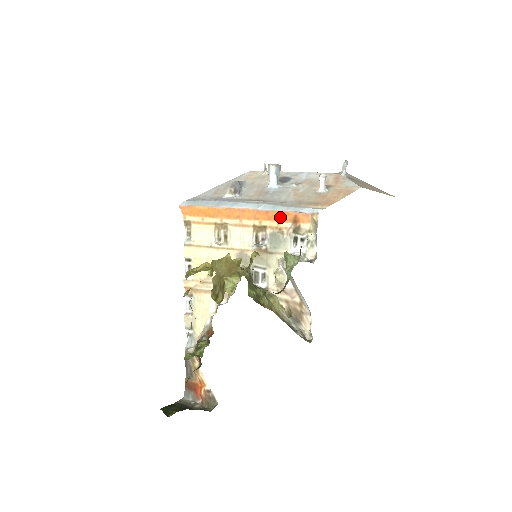
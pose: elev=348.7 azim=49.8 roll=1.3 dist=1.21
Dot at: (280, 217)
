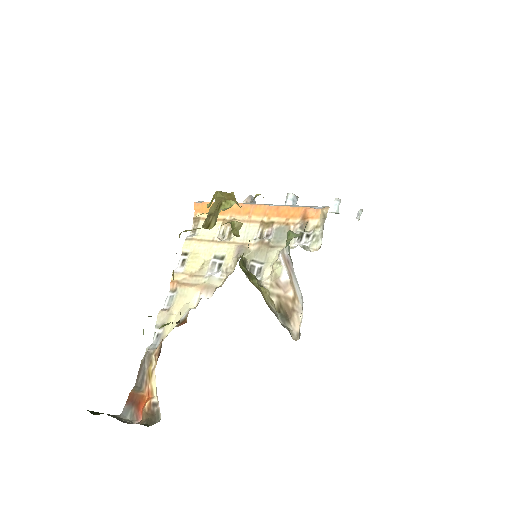
Dot at: (290, 213)
